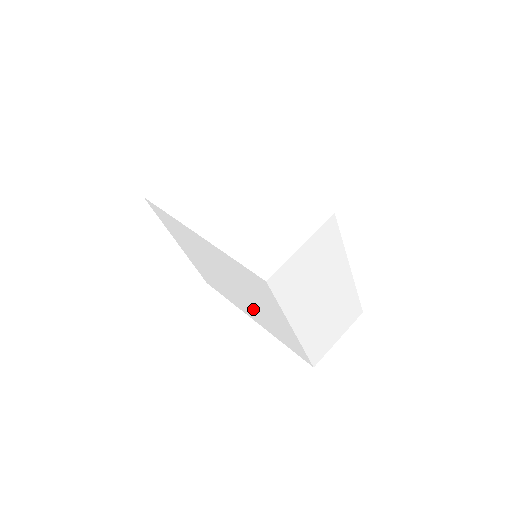
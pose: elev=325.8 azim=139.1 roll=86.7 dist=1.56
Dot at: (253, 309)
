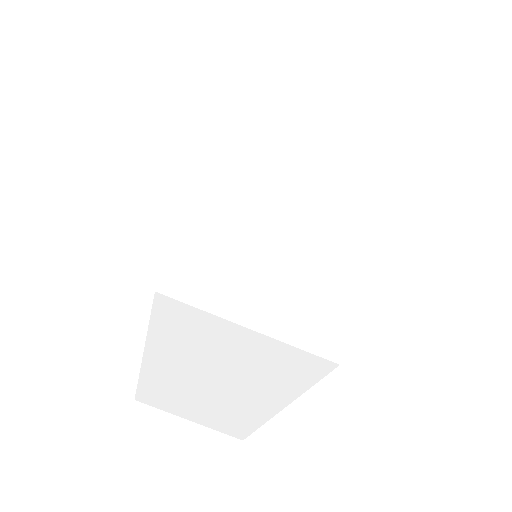
Dot at: occluded
